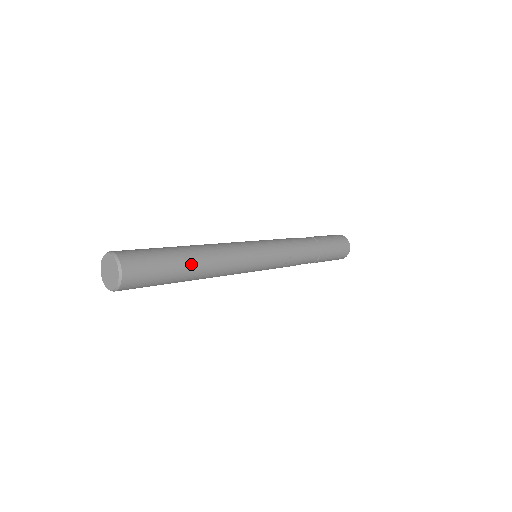
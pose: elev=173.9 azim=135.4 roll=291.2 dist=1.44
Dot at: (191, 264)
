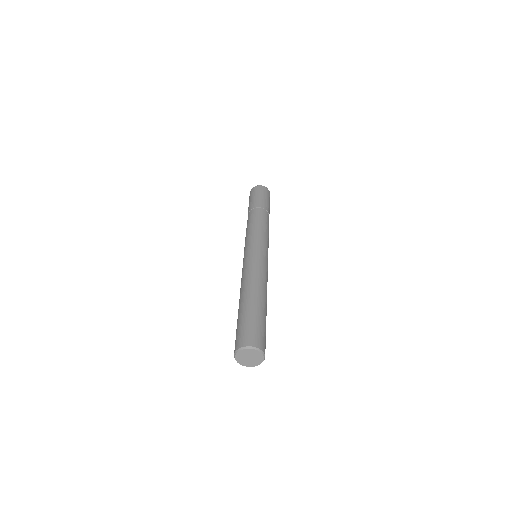
Dot at: occluded
